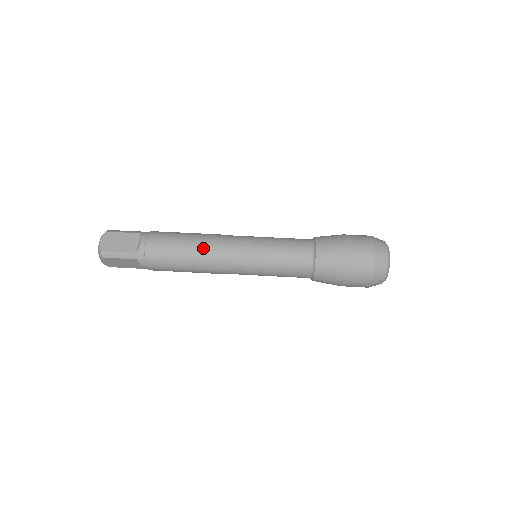
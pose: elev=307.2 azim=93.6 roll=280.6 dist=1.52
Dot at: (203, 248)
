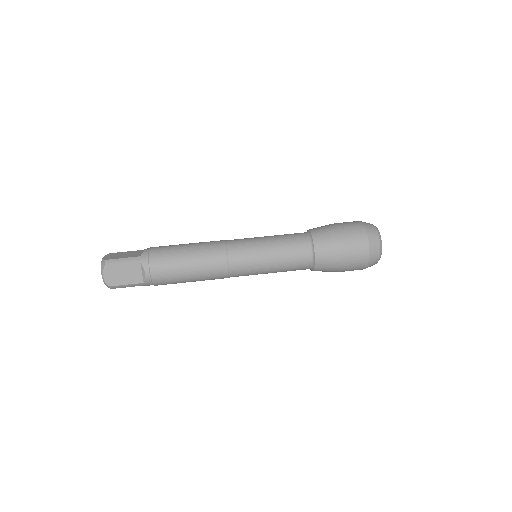
Dot at: (208, 271)
